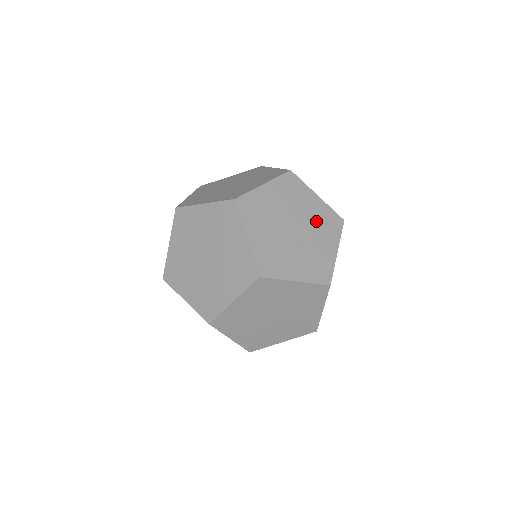
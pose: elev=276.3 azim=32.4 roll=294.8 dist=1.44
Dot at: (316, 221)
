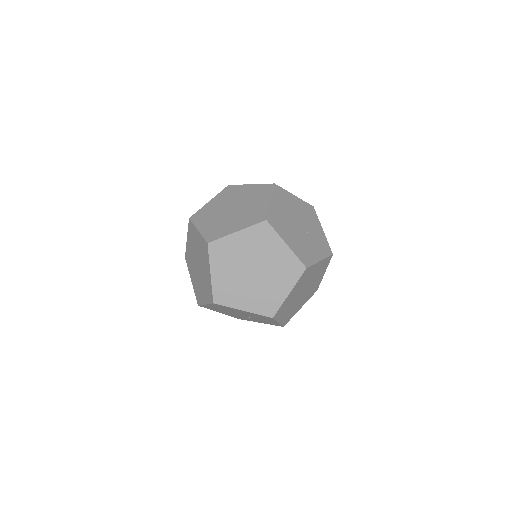
Dot at: (304, 214)
